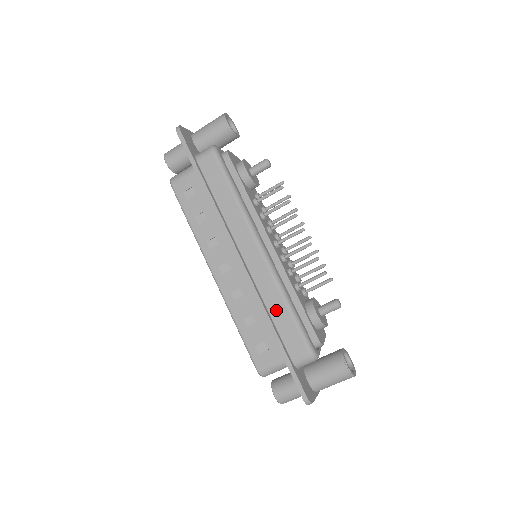
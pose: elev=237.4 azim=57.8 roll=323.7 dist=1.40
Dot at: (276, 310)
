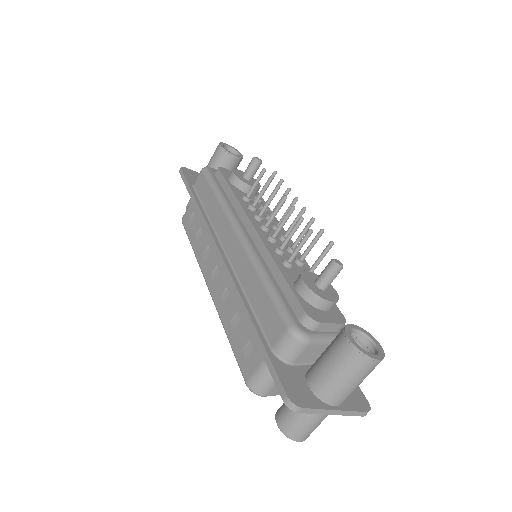
Dot at: (252, 291)
